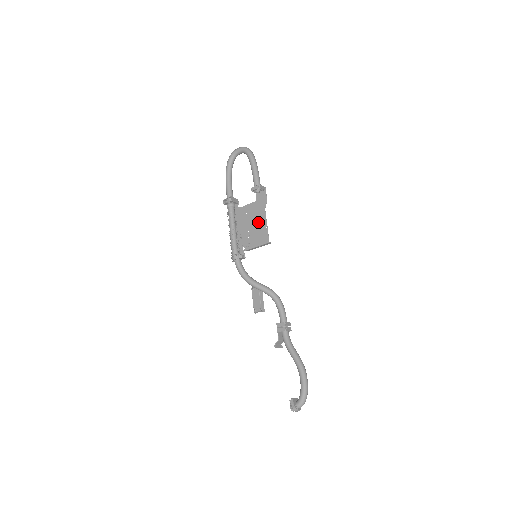
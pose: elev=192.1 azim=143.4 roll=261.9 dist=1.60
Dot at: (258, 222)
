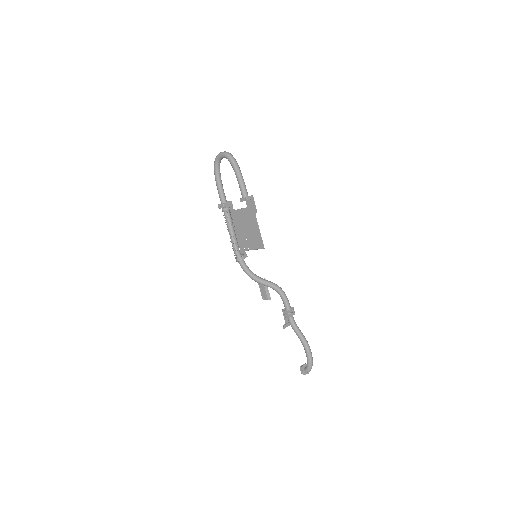
Dot at: (252, 228)
